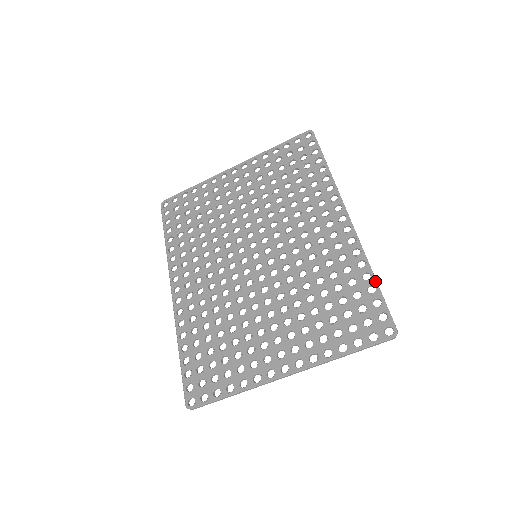
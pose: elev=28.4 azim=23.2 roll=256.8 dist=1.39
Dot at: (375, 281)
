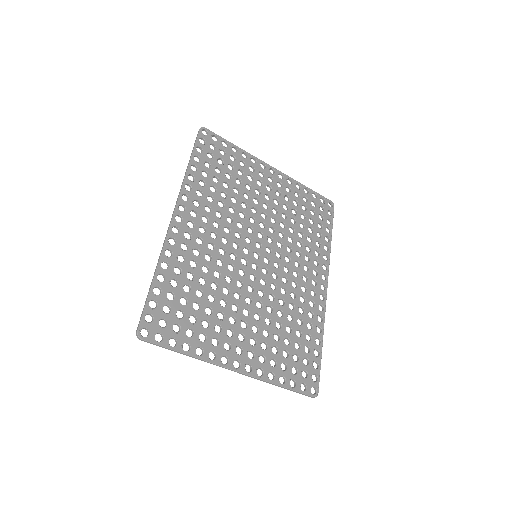
Dot at: occluded
